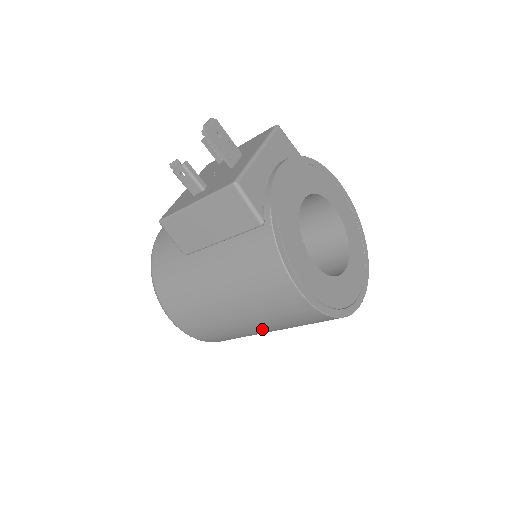
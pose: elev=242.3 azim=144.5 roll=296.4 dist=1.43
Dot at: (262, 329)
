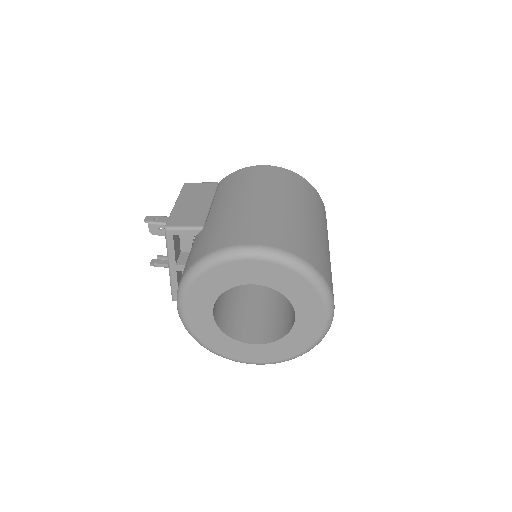
Dot at: (300, 209)
